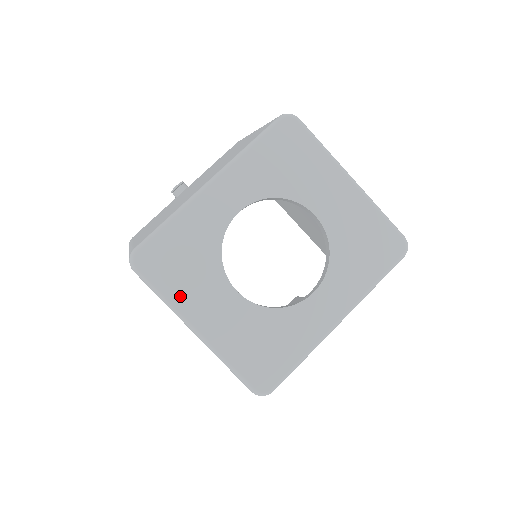
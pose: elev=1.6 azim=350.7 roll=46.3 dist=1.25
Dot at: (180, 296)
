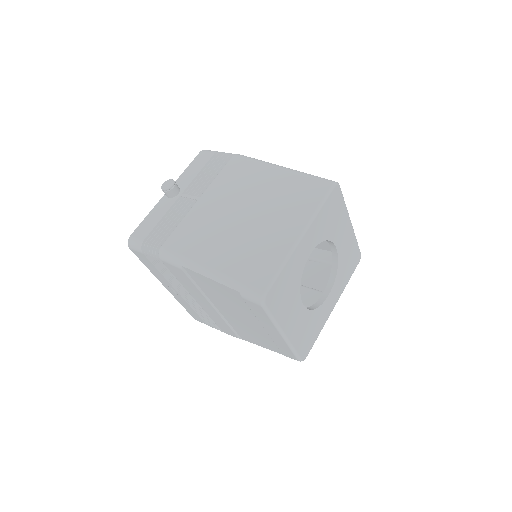
Dot at: (281, 316)
